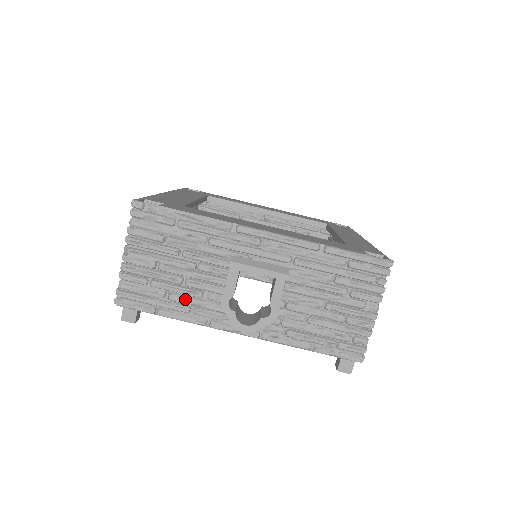
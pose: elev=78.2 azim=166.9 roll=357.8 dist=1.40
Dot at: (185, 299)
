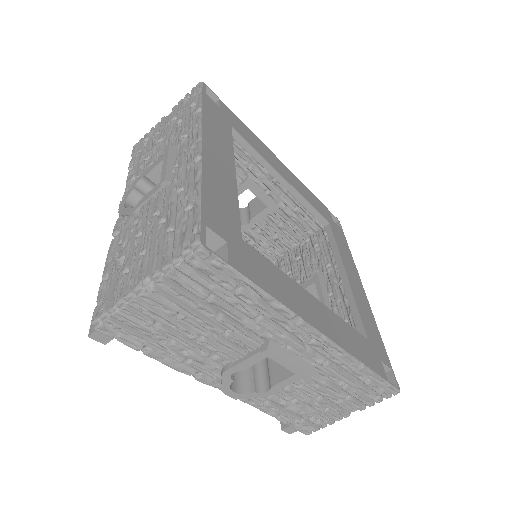
Dot at: (186, 351)
